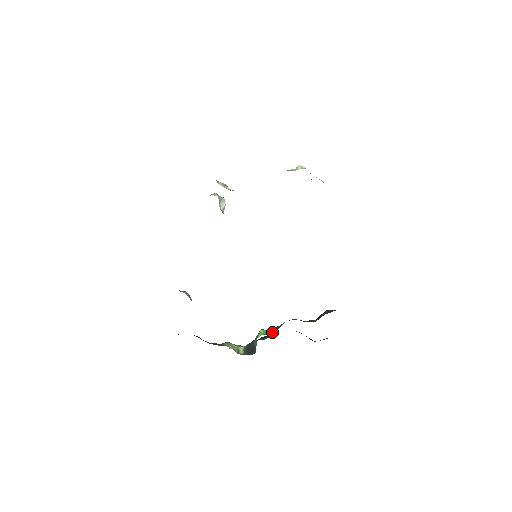
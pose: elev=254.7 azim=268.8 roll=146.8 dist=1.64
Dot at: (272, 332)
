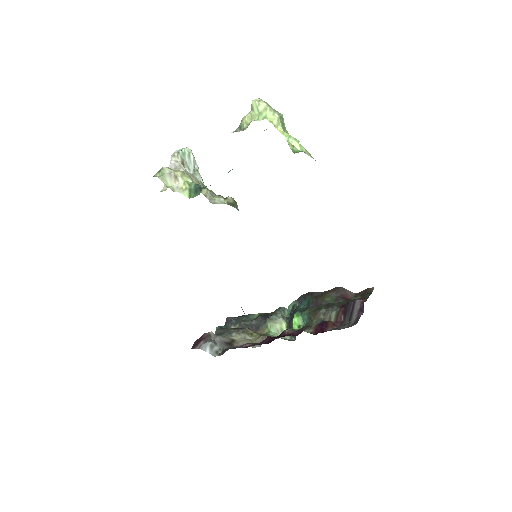
Dot at: (305, 320)
